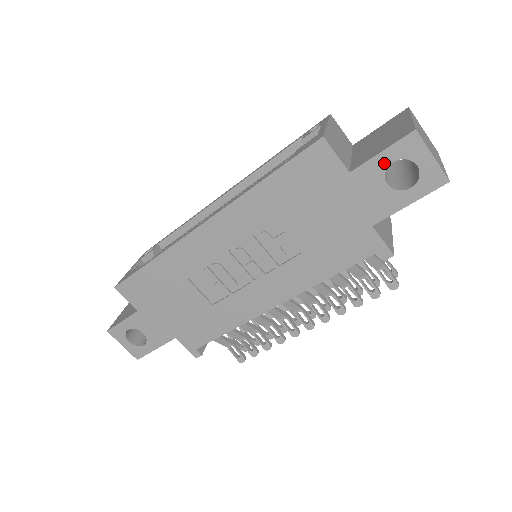
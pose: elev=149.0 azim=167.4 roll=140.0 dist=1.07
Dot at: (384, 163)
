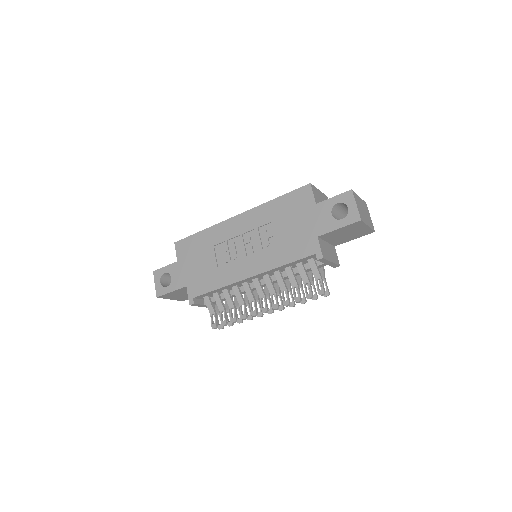
Dot at: (333, 203)
